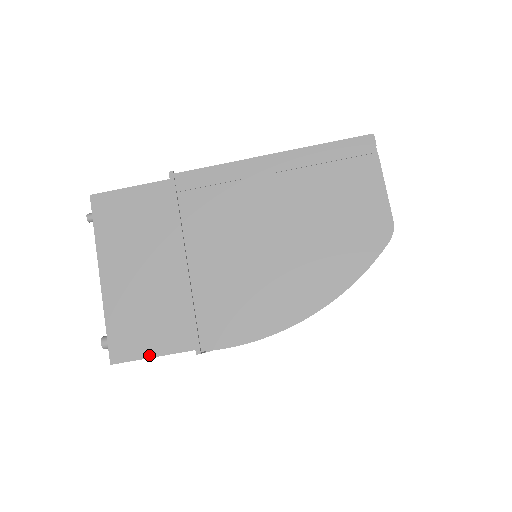
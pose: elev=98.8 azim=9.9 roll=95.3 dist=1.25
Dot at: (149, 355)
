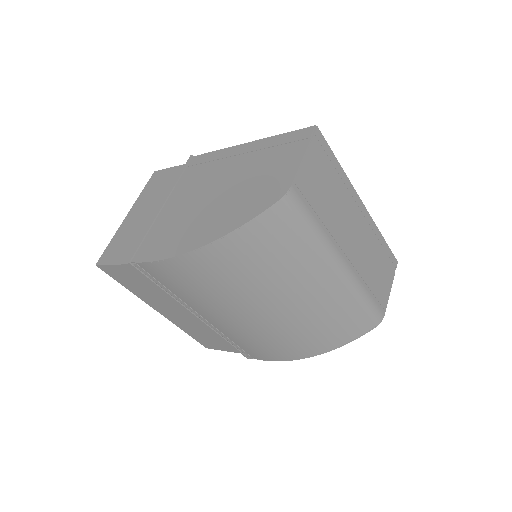
Dot at: (113, 263)
